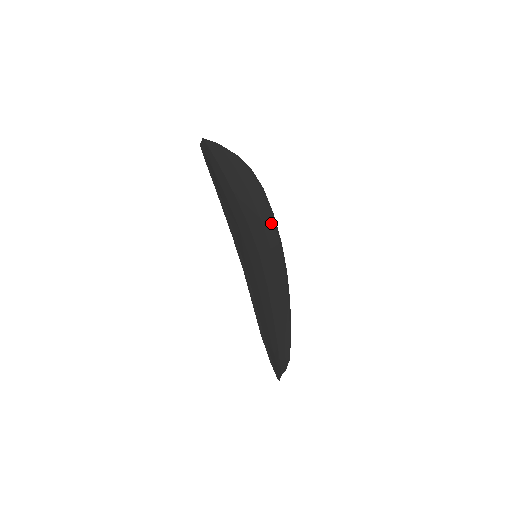
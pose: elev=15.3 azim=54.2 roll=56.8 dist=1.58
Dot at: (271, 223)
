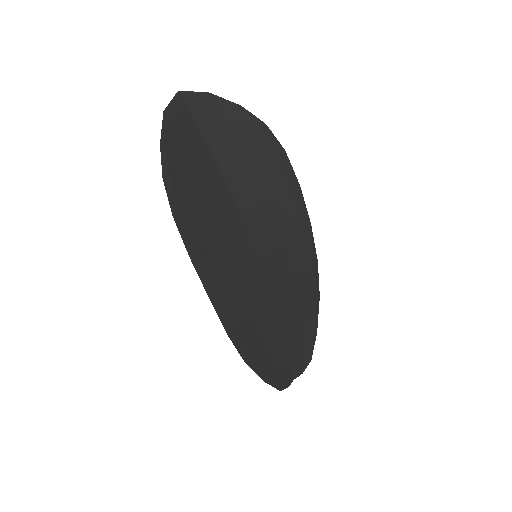
Dot at: (293, 202)
